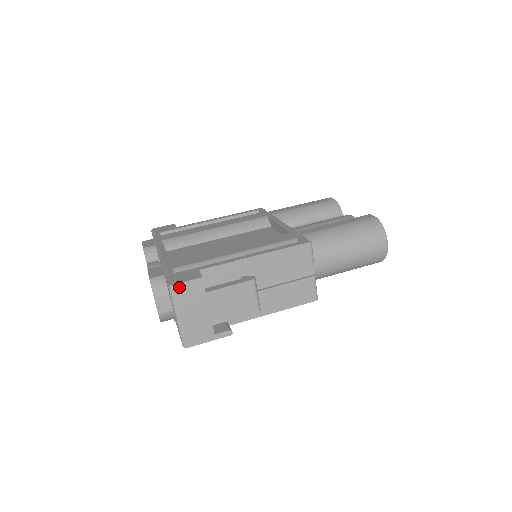
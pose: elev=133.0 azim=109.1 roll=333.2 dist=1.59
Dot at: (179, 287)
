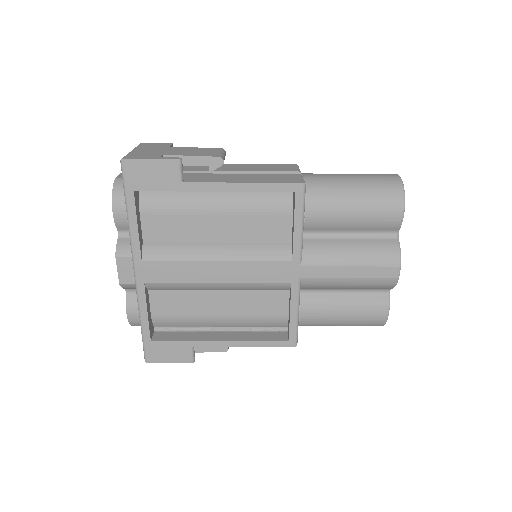
Dot at: (148, 144)
